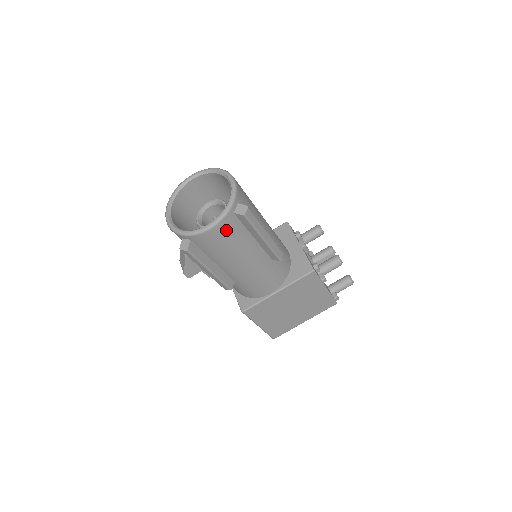
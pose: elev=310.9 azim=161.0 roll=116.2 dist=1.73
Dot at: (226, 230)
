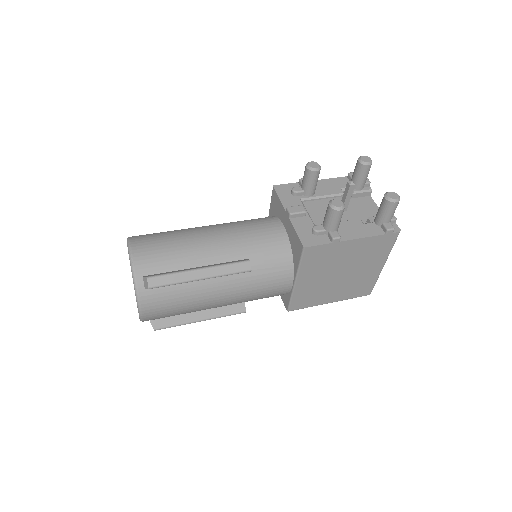
Dot at: (156, 303)
